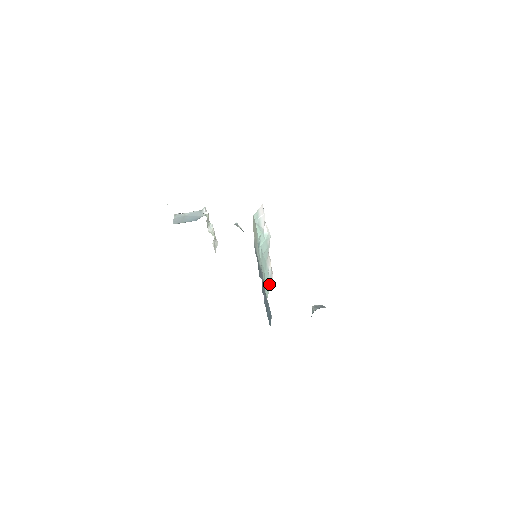
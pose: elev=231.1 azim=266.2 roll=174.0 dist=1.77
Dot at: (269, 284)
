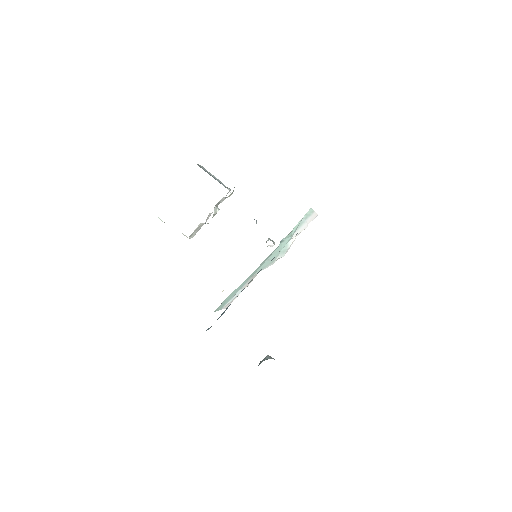
Dot at: (224, 305)
